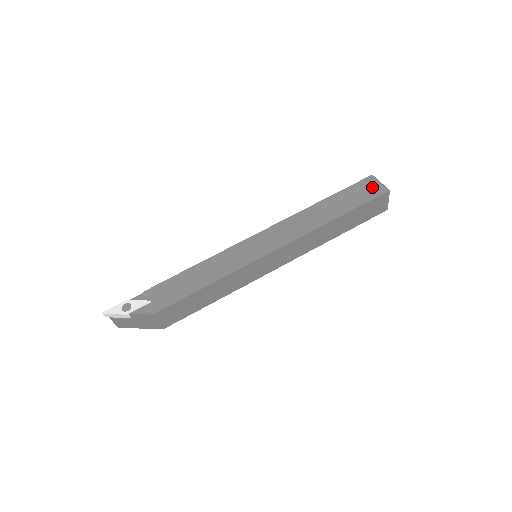
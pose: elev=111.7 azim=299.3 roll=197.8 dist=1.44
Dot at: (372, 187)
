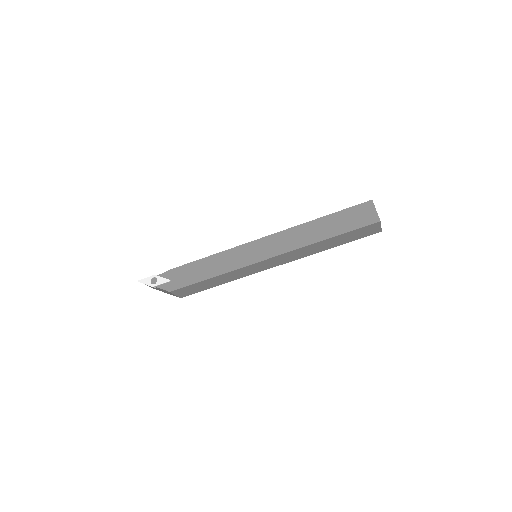
Dot at: (366, 214)
